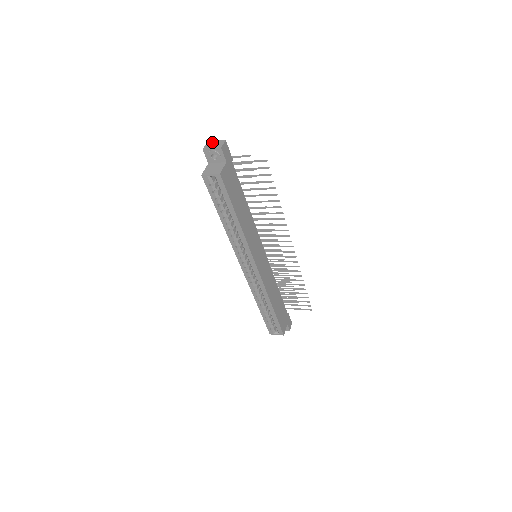
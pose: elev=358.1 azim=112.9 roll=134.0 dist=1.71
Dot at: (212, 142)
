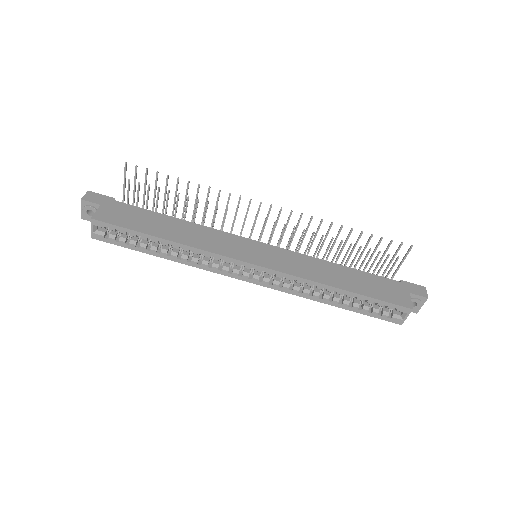
Dot at: occluded
